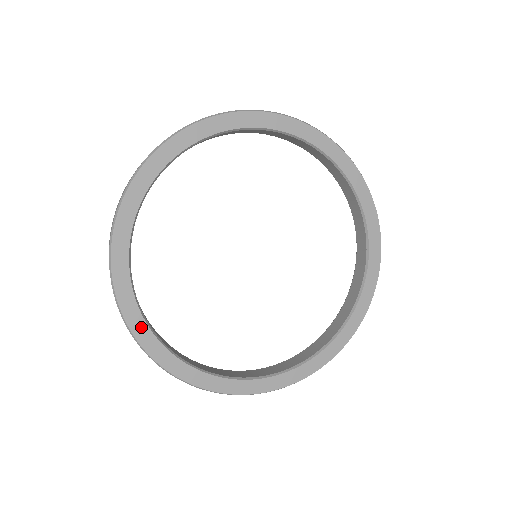
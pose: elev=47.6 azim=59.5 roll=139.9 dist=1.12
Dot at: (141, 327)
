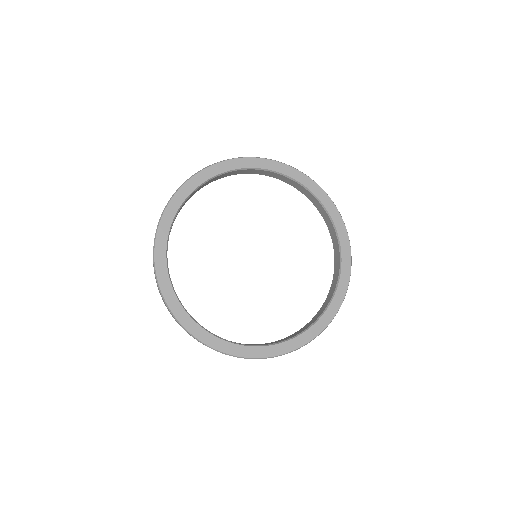
Dot at: (163, 271)
